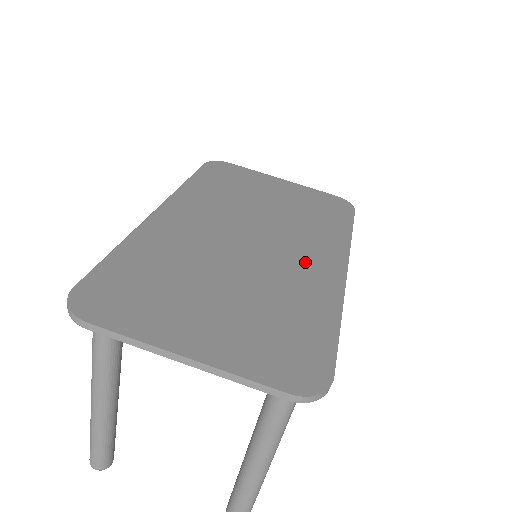
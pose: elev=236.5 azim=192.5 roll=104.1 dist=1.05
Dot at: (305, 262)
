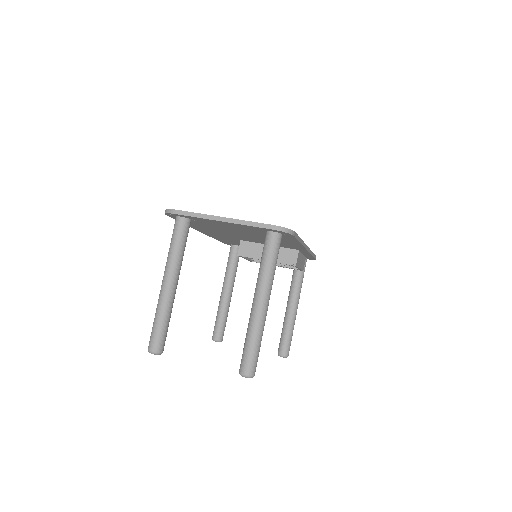
Dot at: occluded
